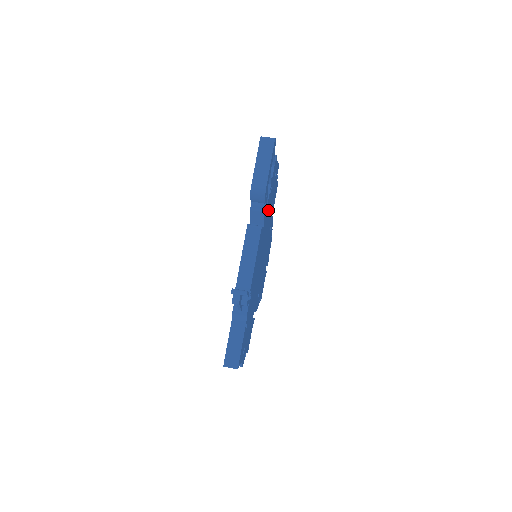
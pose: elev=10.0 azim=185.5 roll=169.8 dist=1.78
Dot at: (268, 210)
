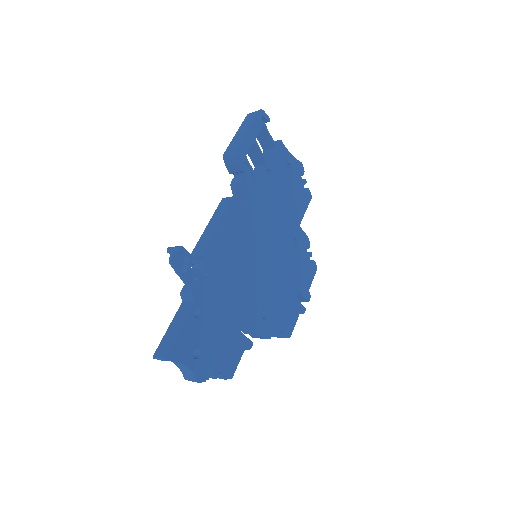
Dot at: (268, 197)
